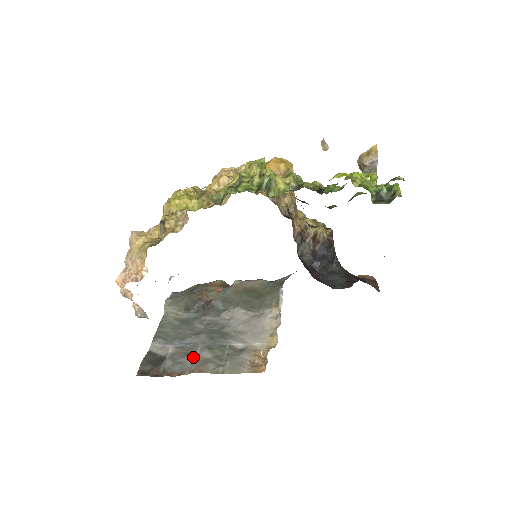
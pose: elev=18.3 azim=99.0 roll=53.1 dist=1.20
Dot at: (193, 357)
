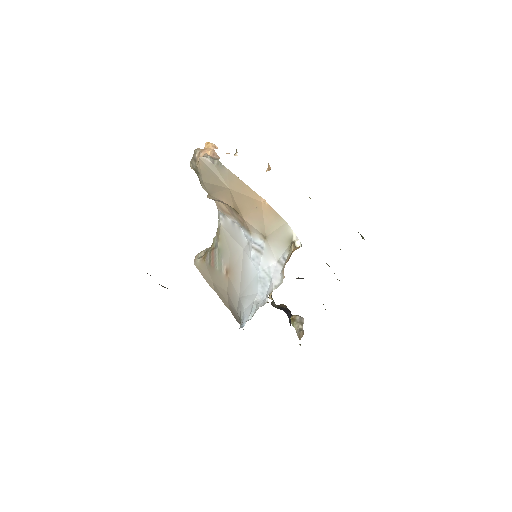
Dot at: occluded
